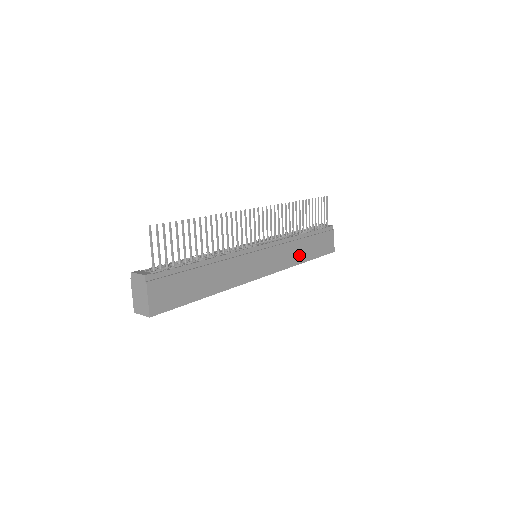
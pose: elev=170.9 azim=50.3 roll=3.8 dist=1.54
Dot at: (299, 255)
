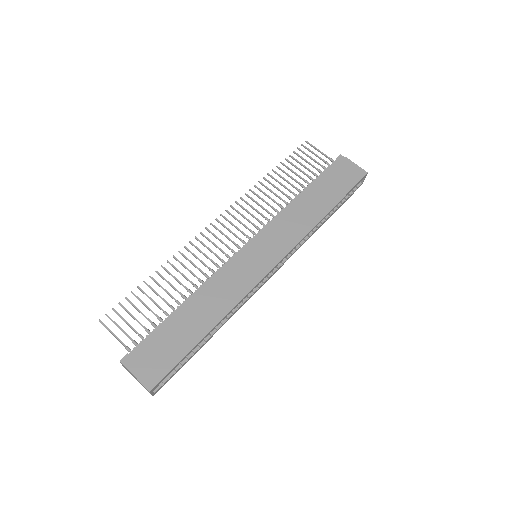
Dot at: (311, 214)
